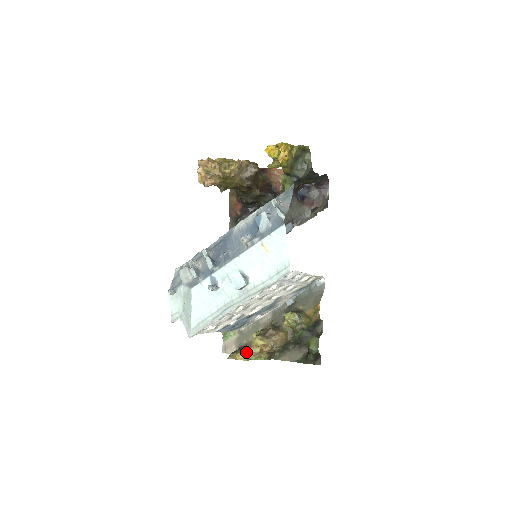
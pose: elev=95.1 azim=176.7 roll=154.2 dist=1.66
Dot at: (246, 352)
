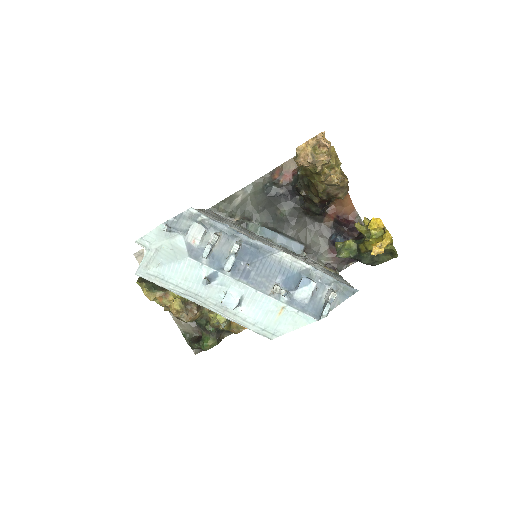
Dot at: (157, 296)
